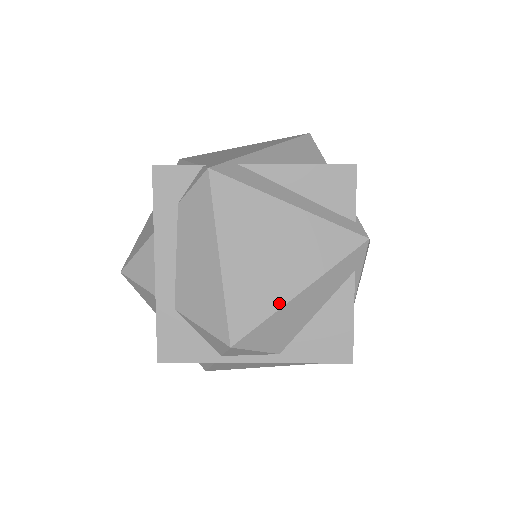
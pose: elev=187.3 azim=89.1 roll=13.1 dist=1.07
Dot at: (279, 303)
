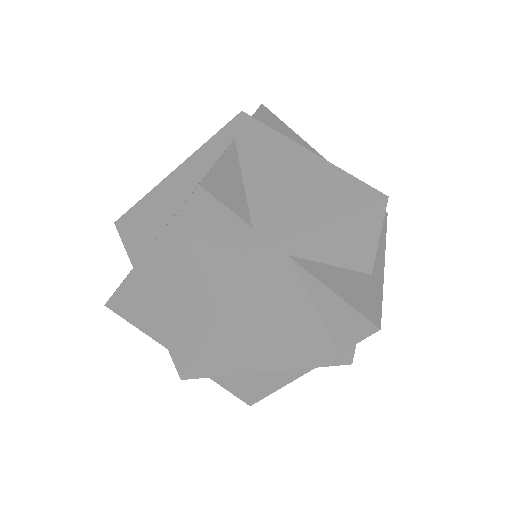
Dot at: (161, 183)
